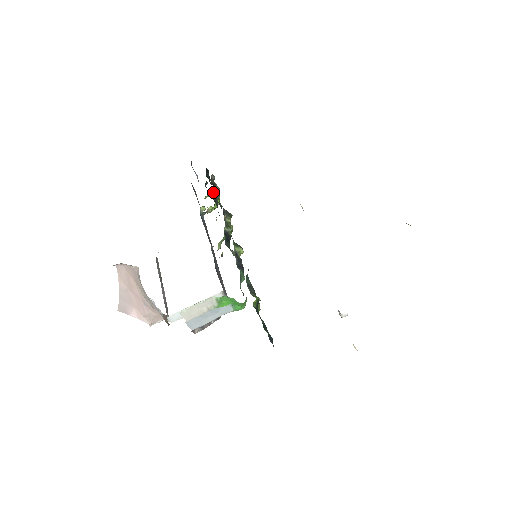
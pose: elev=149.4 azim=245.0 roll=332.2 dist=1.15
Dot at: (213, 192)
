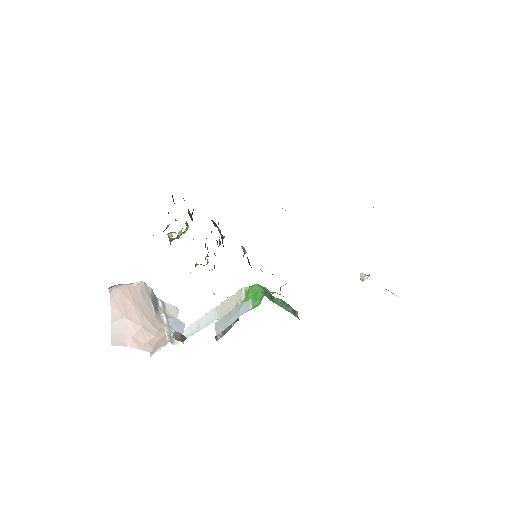
Dot at: (175, 220)
